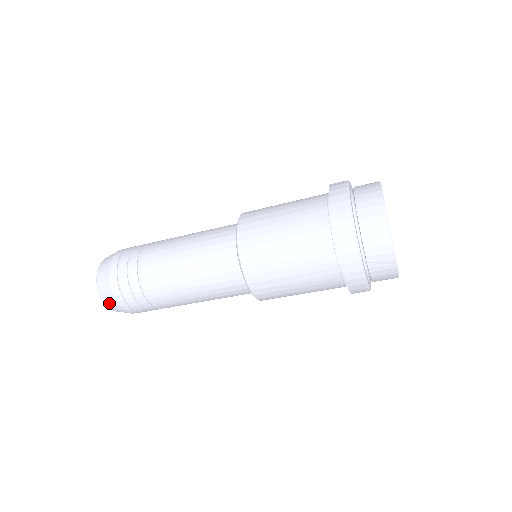
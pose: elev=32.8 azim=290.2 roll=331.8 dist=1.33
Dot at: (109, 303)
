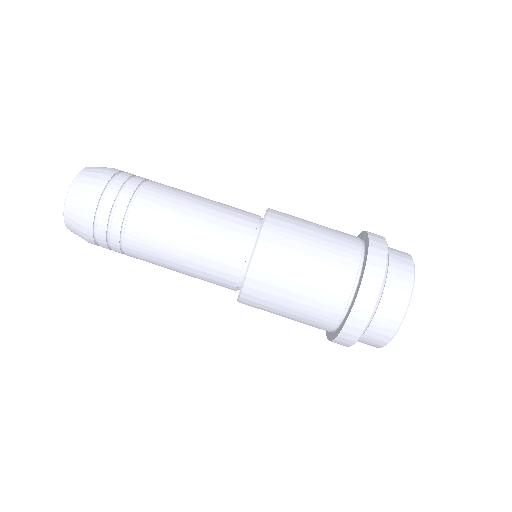
Dot at: (74, 200)
